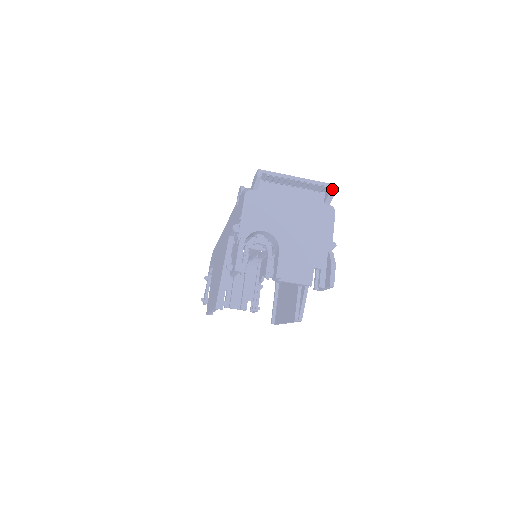
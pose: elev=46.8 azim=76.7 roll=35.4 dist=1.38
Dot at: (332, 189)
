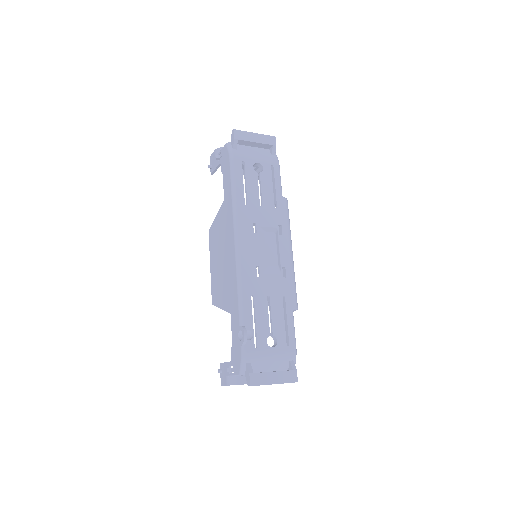
Dot at: occluded
